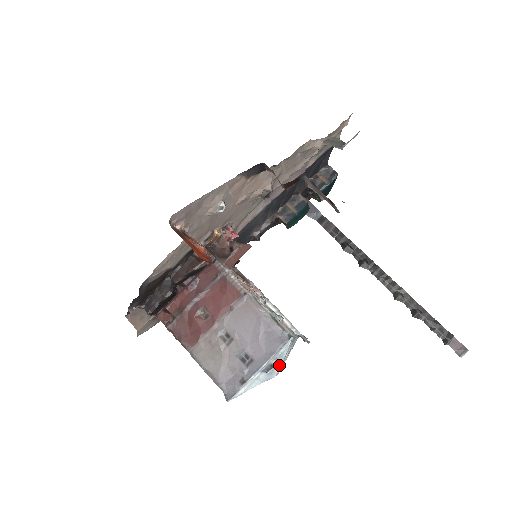
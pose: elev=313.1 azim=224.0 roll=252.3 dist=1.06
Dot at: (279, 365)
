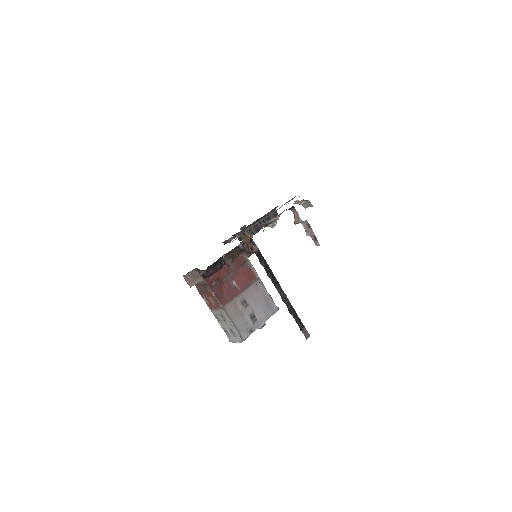
Dot at: occluded
